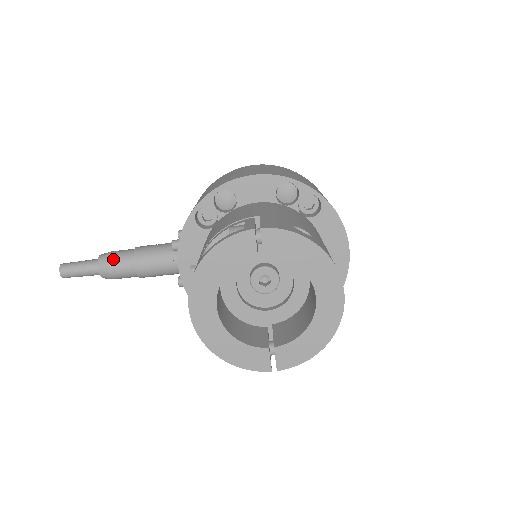
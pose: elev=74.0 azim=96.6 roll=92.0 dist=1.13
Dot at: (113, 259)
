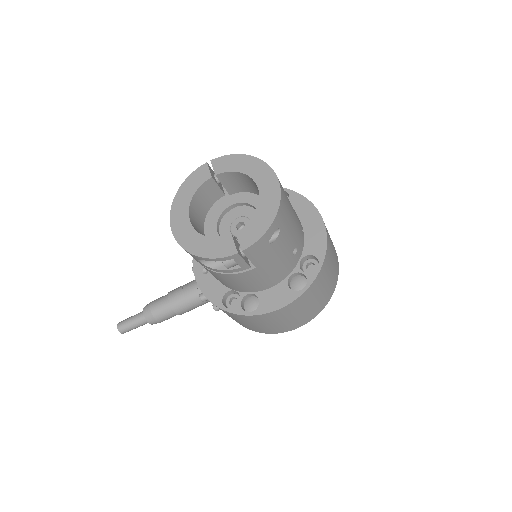
Dot at: (154, 301)
